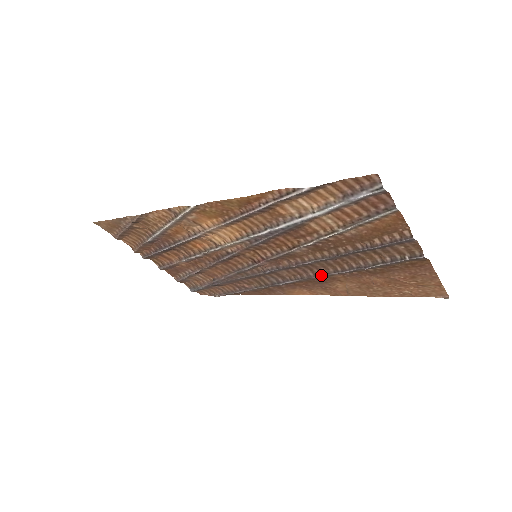
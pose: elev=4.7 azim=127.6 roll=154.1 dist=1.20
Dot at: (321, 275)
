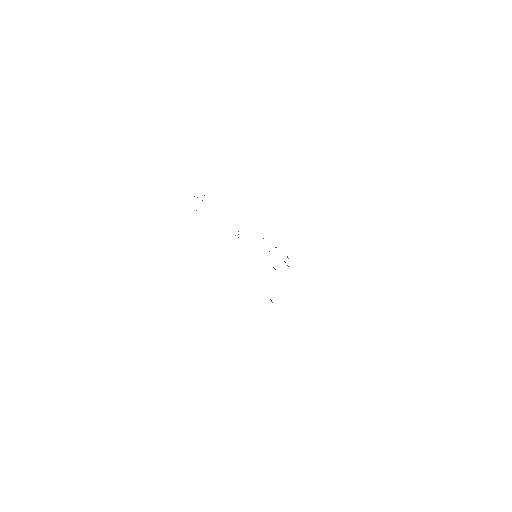
Dot at: occluded
